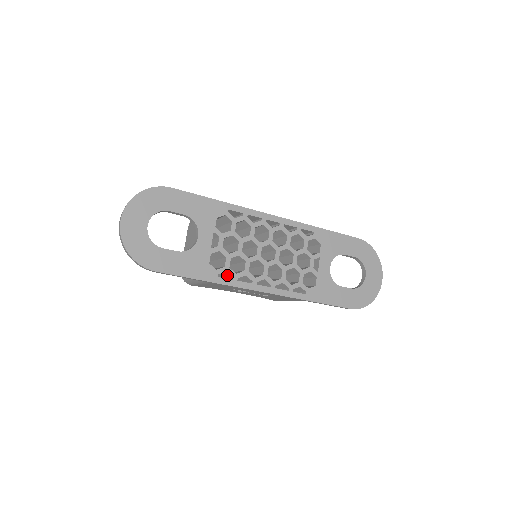
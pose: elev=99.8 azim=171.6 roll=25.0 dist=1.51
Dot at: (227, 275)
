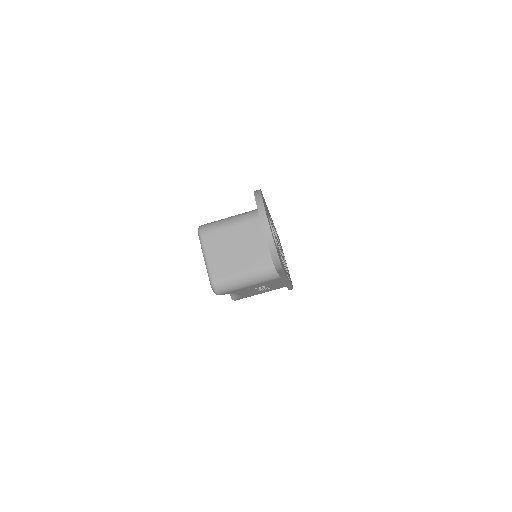
Dot at: occluded
